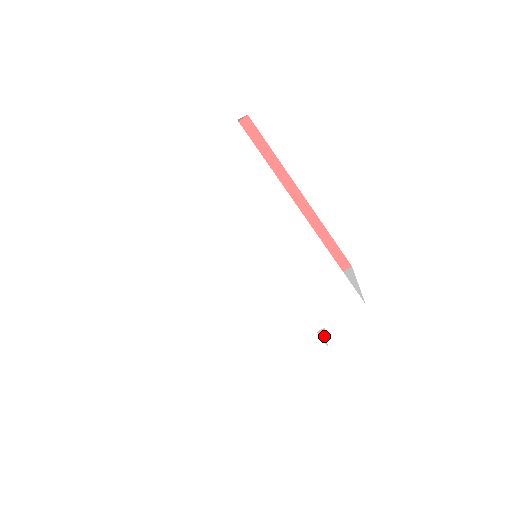
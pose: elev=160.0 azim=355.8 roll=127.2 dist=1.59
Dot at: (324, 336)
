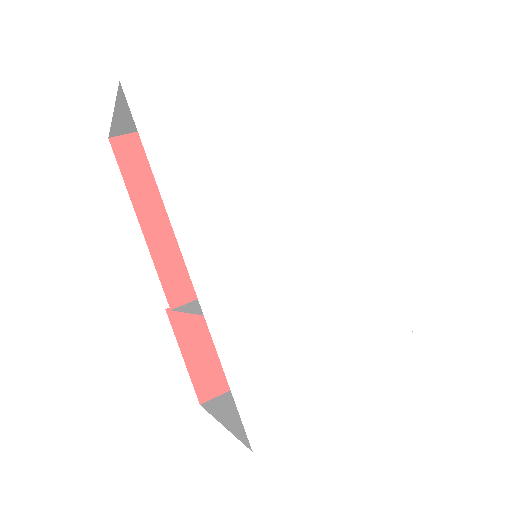
Dot at: occluded
